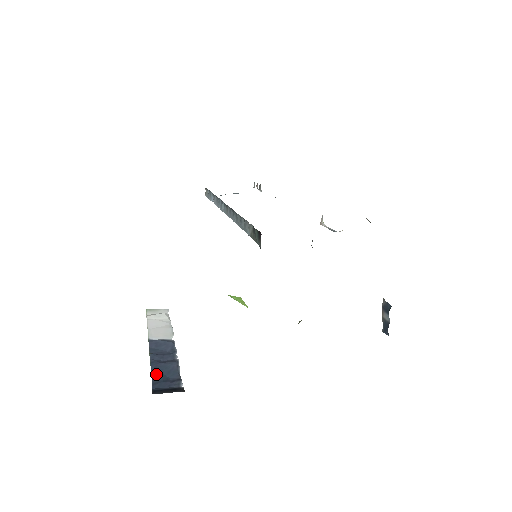
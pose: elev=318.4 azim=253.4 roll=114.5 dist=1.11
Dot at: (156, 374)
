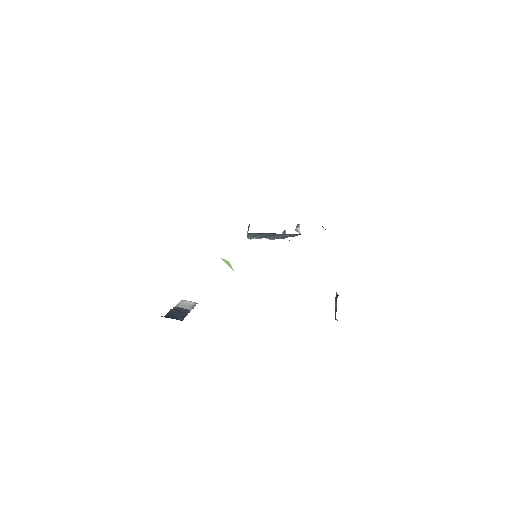
Dot at: (169, 315)
